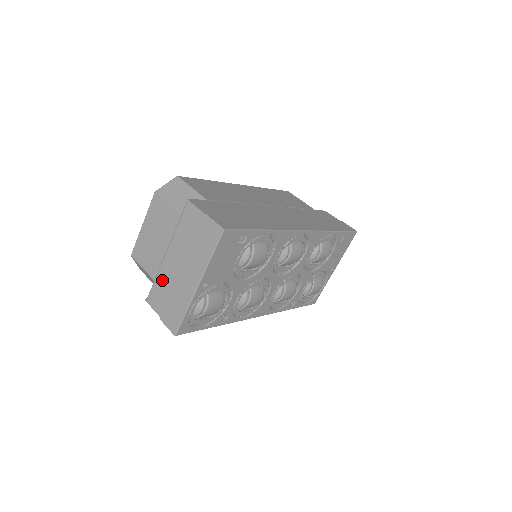
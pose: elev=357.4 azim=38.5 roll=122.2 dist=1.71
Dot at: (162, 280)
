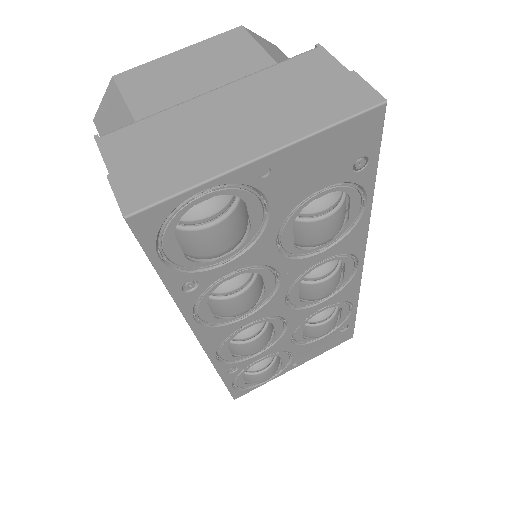
Dot at: (169, 121)
